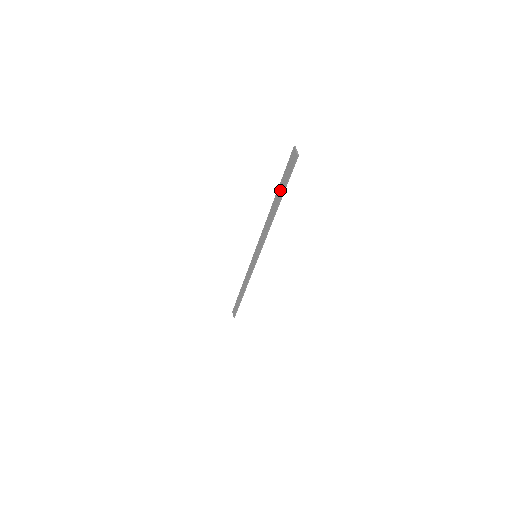
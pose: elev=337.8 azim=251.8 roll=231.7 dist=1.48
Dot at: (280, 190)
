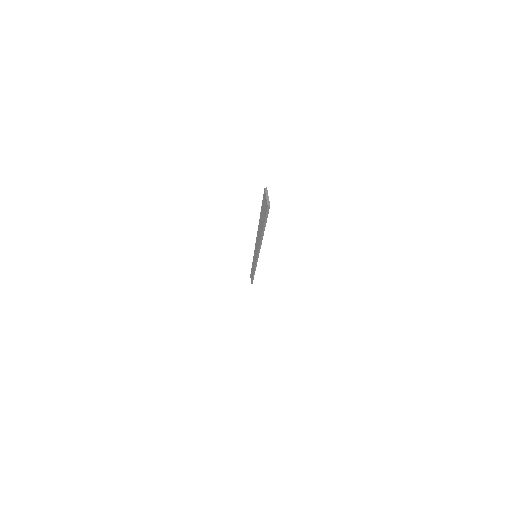
Dot at: (261, 222)
